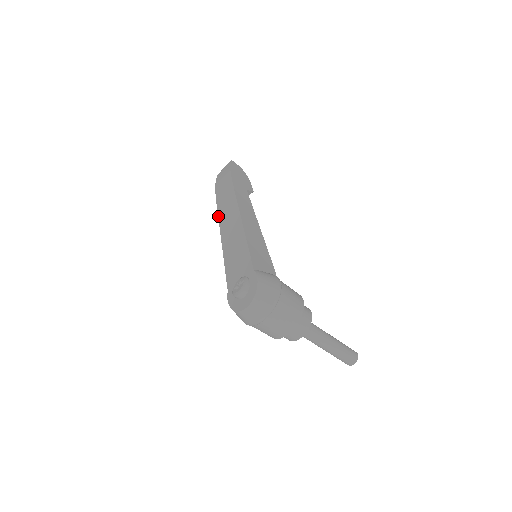
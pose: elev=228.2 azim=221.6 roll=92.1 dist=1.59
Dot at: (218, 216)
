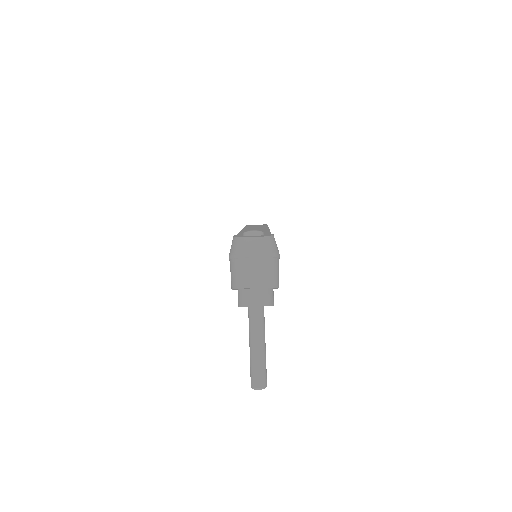
Dot at: (244, 227)
